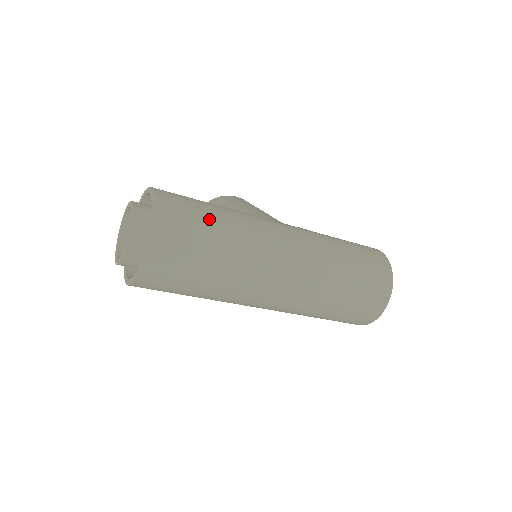
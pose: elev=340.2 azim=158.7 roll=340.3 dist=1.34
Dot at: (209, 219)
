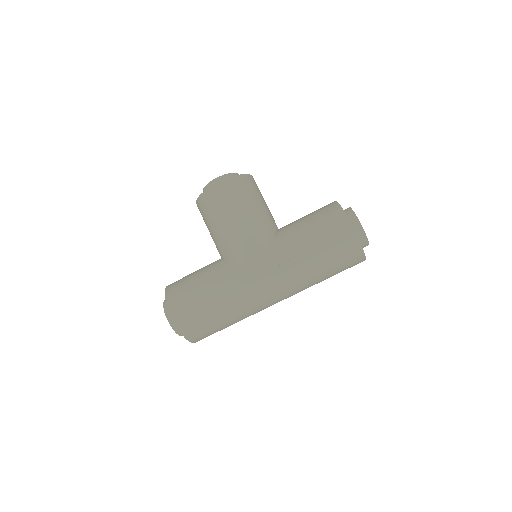
Dot at: (214, 318)
